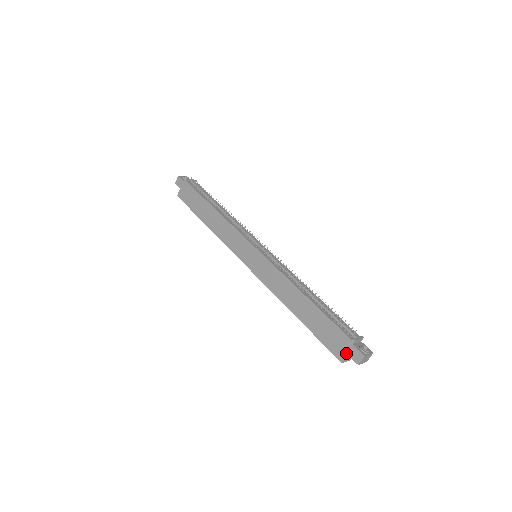
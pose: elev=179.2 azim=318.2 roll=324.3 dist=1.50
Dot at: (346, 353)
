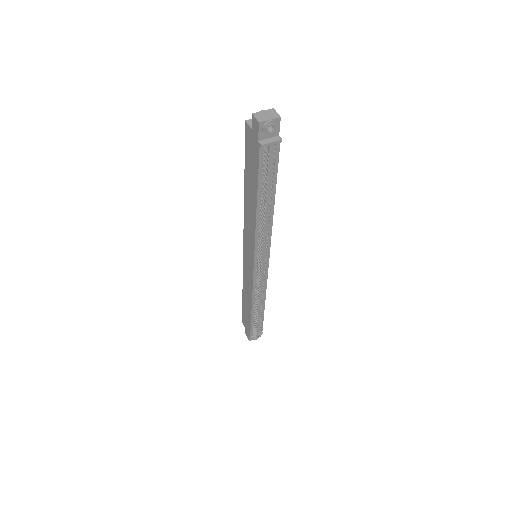
Dot at: (245, 329)
